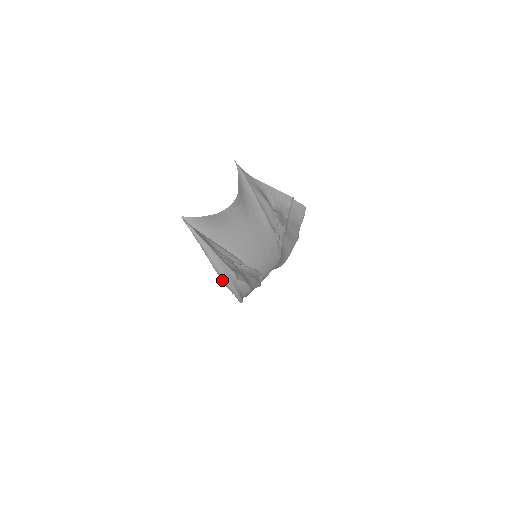
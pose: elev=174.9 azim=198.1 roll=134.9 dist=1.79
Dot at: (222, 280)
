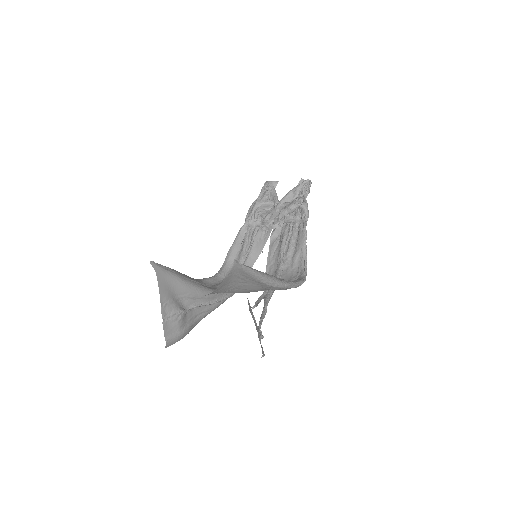
Dot at: occluded
